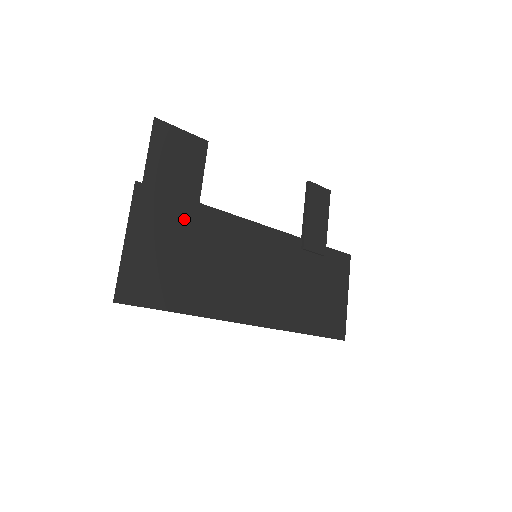
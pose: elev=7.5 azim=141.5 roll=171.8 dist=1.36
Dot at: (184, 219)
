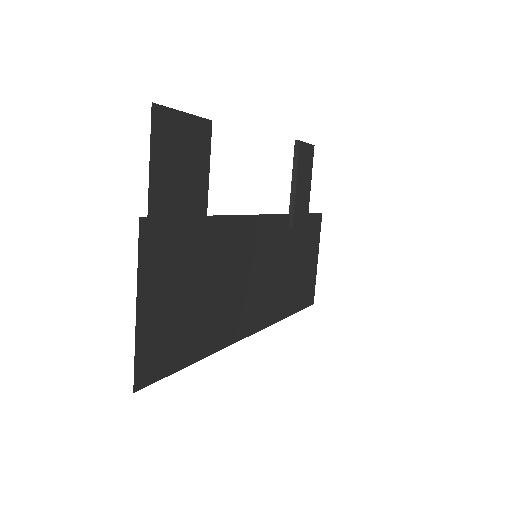
Dot at: (193, 245)
